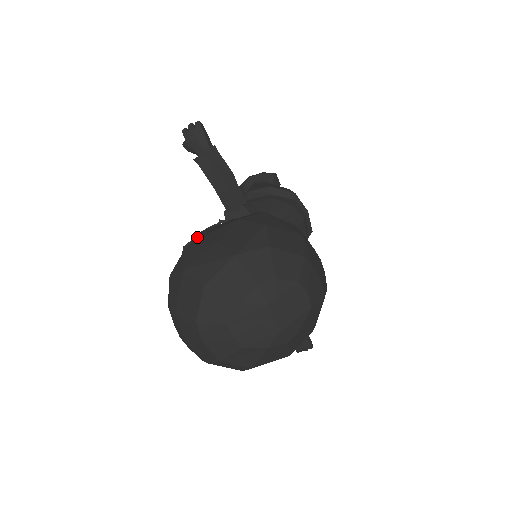
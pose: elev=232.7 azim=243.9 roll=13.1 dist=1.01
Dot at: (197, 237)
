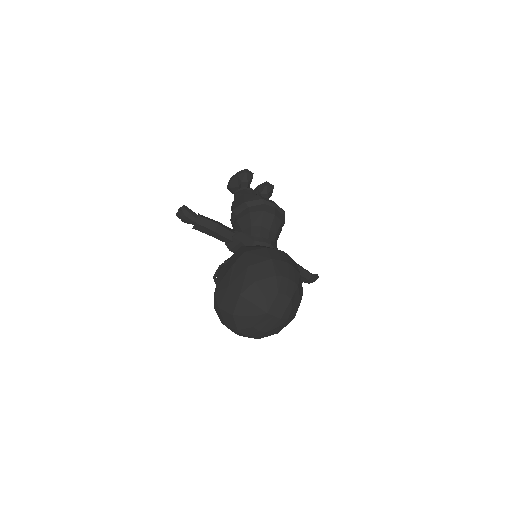
Dot at: (217, 281)
